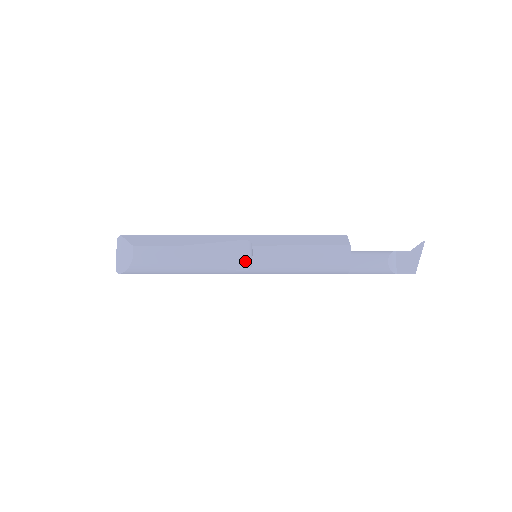
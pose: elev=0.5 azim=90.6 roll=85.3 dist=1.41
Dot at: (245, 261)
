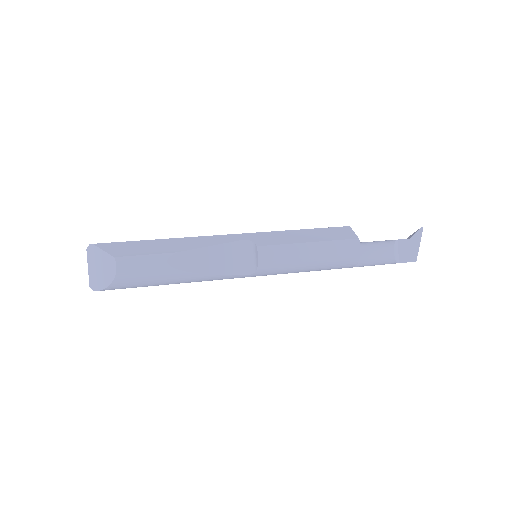
Dot at: (247, 264)
